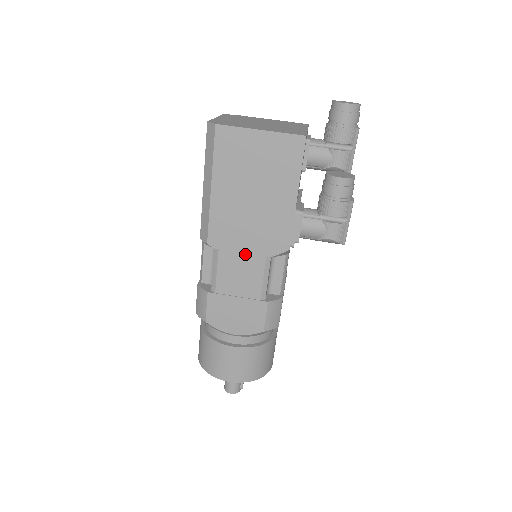
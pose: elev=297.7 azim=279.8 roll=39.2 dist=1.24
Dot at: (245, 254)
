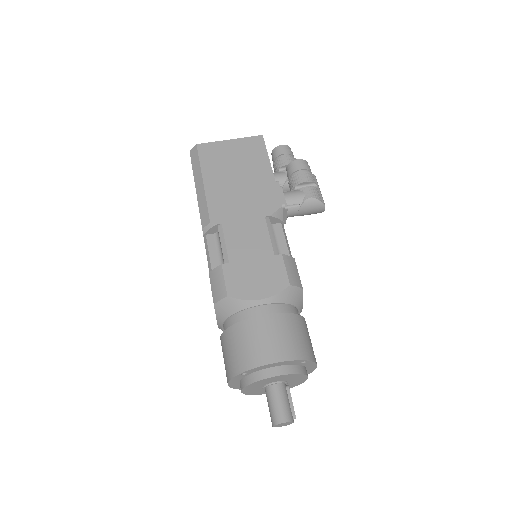
Dot at: (246, 220)
